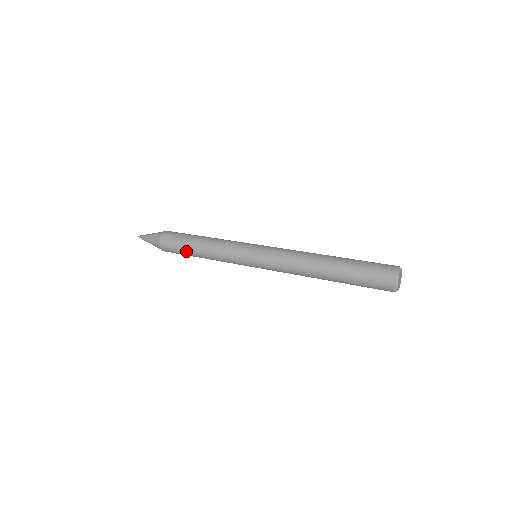
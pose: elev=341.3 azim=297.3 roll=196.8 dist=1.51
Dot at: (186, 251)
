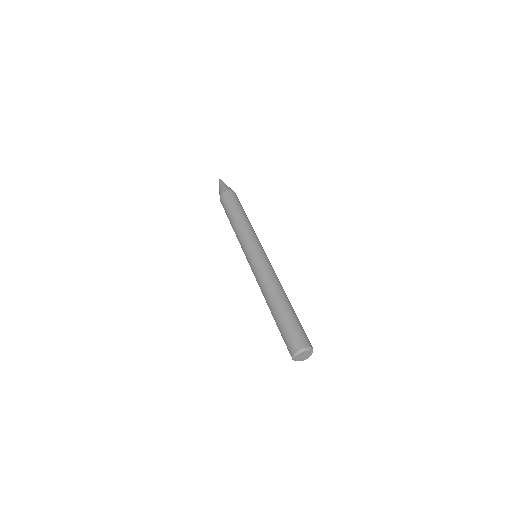
Dot at: (229, 211)
